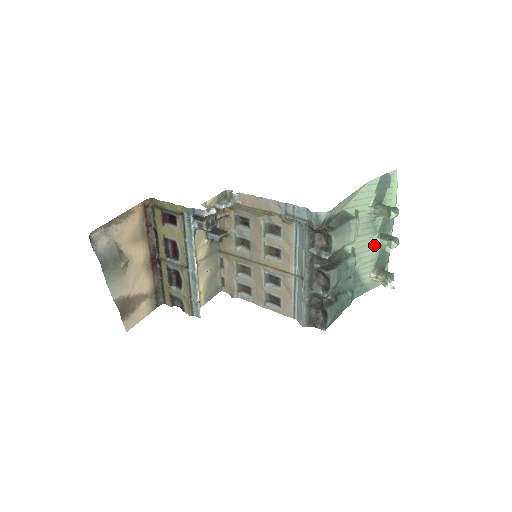
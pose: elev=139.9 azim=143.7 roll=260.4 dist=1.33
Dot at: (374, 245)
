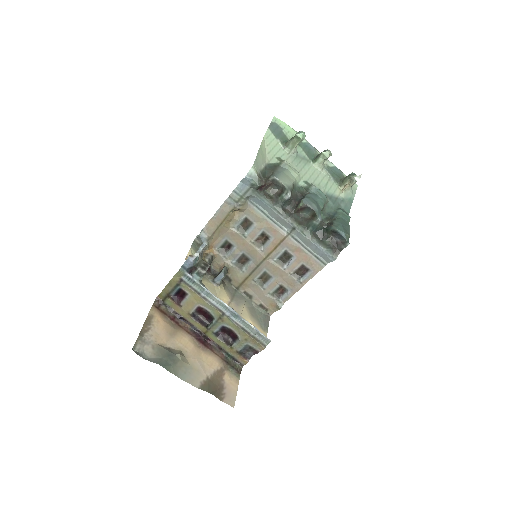
Dot at: (318, 170)
